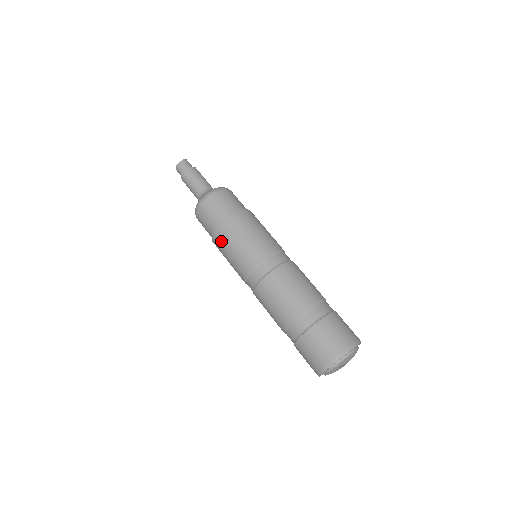
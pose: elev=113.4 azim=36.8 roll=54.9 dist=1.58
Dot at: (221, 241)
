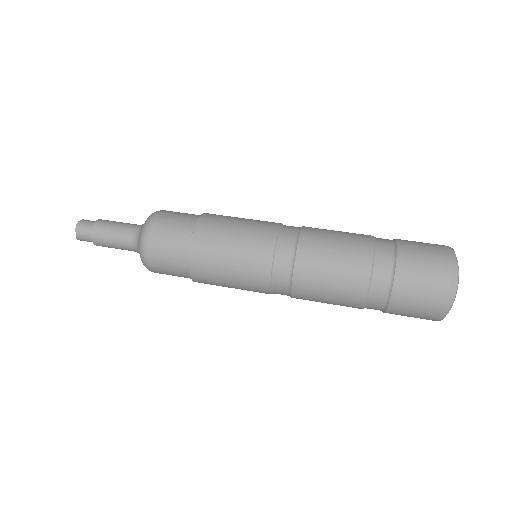
Dot at: (211, 235)
